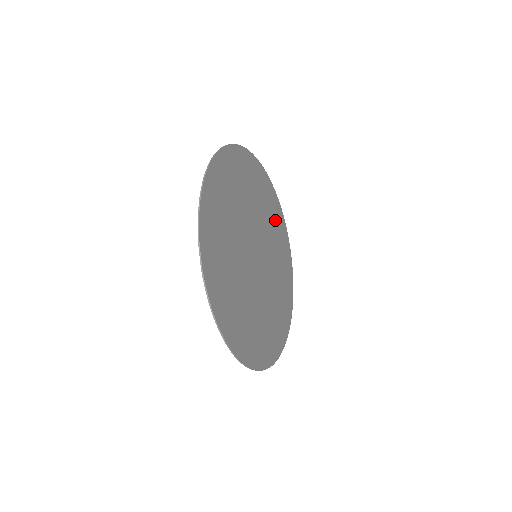
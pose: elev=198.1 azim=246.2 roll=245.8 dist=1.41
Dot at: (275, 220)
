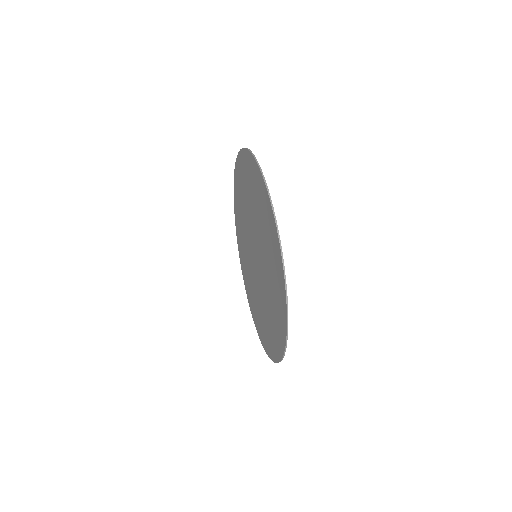
Dot at: (255, 187)
